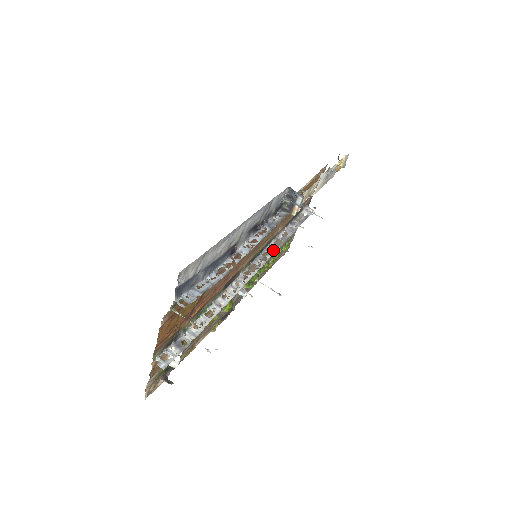
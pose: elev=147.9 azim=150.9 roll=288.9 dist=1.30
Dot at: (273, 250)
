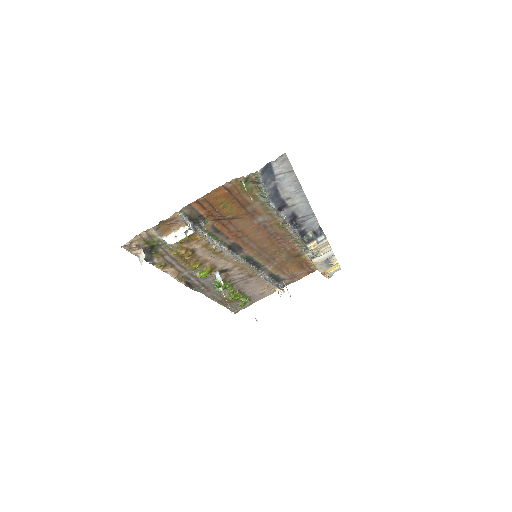
Dot at: (245, 285)
